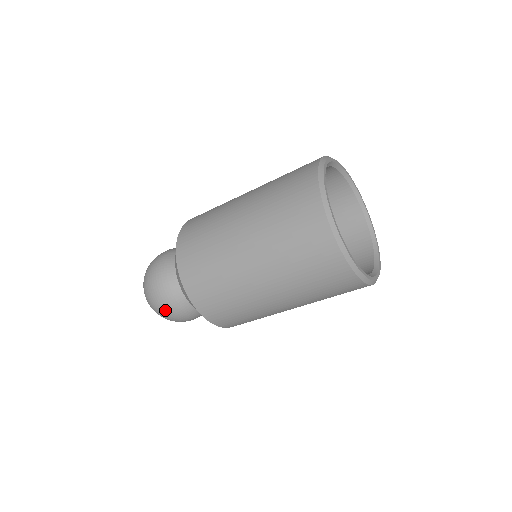
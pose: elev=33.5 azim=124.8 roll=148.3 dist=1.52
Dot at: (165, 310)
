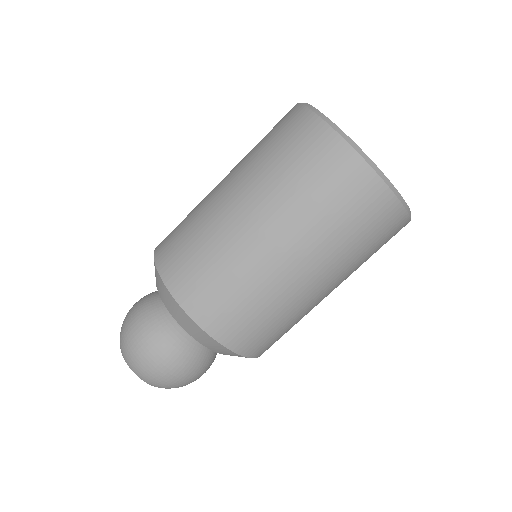
Dot at: (138, 341)
